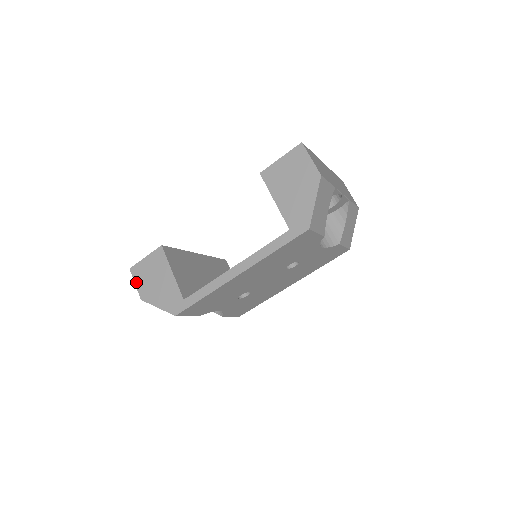
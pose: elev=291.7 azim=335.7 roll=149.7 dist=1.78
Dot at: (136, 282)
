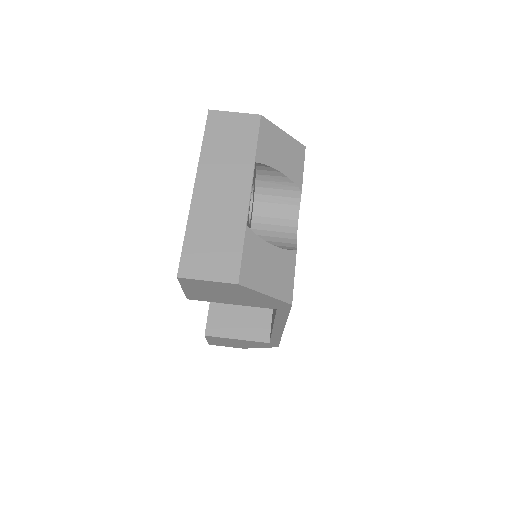
Dot at: (225, 346)
